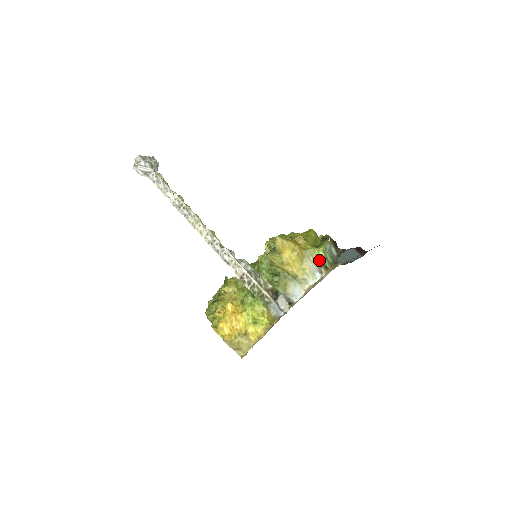
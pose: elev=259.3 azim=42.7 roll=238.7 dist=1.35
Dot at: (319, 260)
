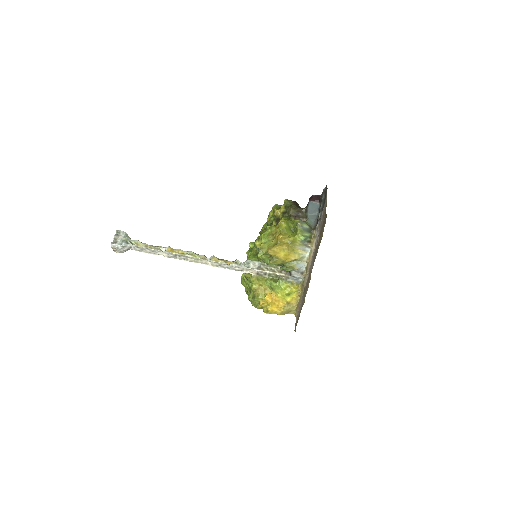
Dot at: (303, 242)
